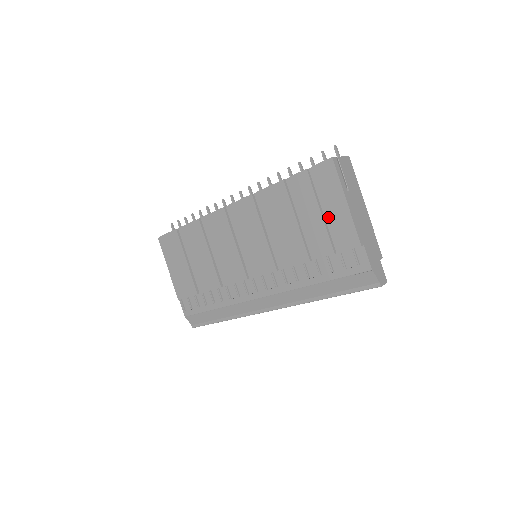
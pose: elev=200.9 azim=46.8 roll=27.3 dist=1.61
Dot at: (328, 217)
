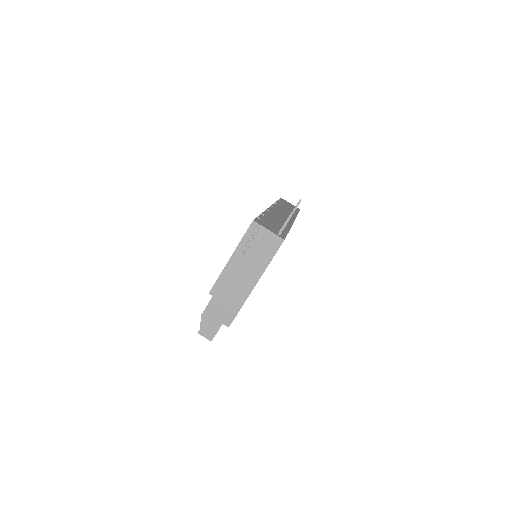
Dot at: occluded
